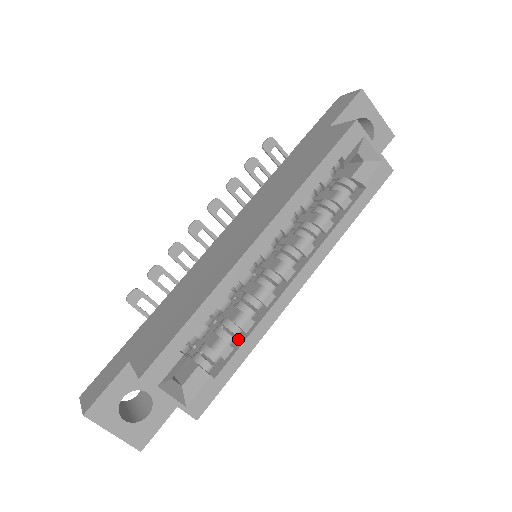
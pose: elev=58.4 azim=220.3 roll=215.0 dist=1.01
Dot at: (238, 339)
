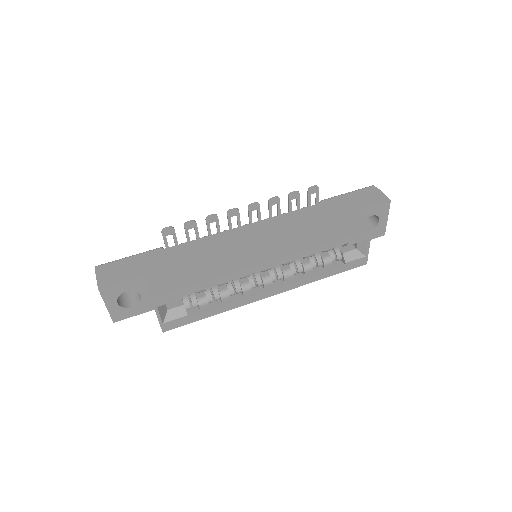
Dot at: (215, 302)
